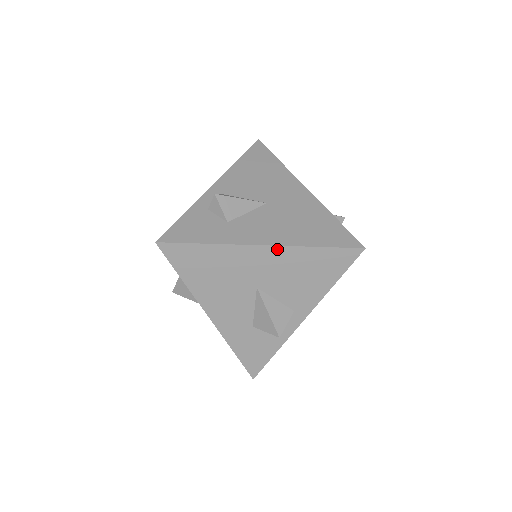
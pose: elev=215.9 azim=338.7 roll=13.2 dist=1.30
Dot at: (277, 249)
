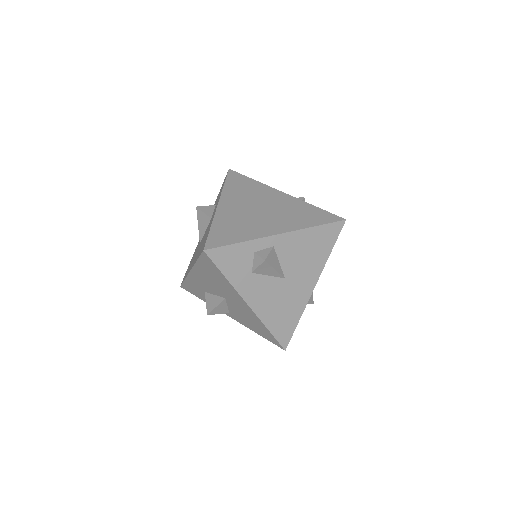
Dot at: (252, 312)
